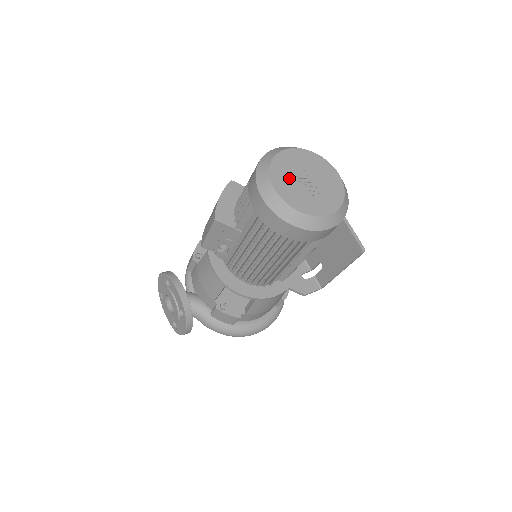
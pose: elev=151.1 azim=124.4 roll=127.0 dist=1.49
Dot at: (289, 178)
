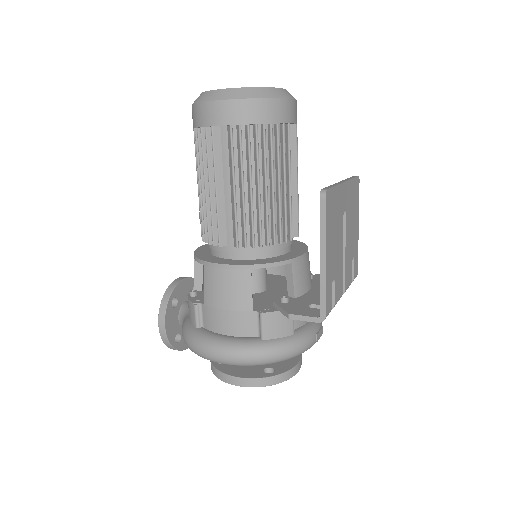
Dot at: occluded
